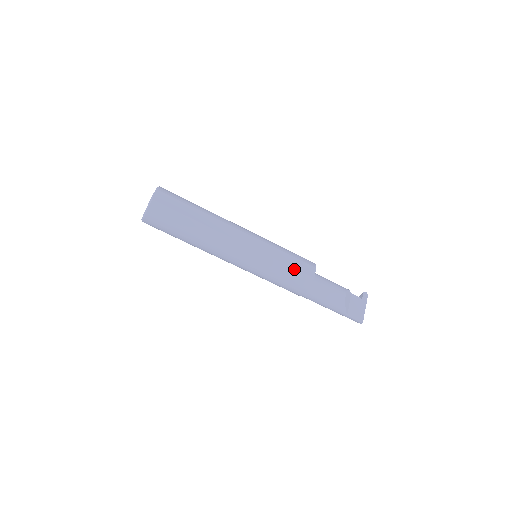
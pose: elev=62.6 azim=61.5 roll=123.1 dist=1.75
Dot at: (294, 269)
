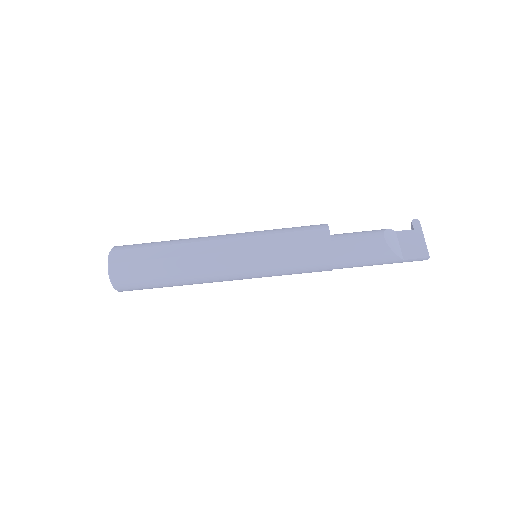
Dot at: (301, 245)
